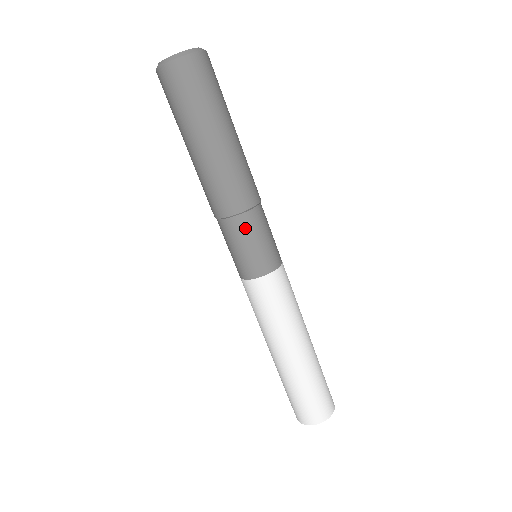
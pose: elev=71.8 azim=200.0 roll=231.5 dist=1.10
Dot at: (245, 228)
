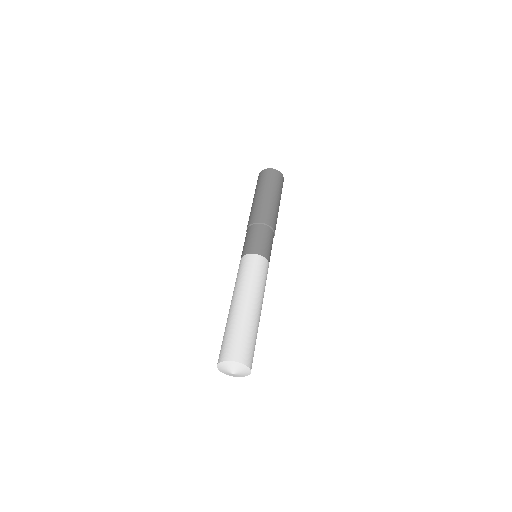
Dot at: (263, 231)
